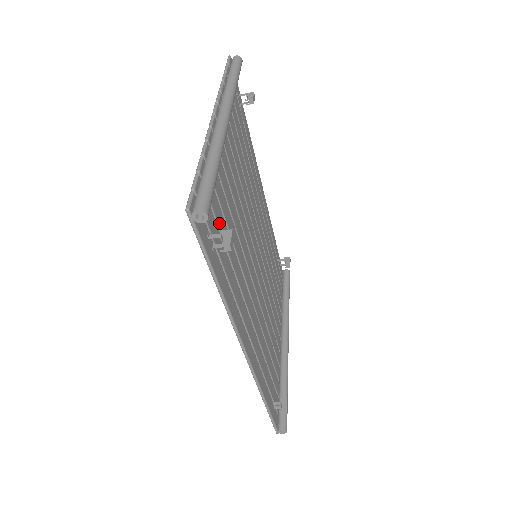
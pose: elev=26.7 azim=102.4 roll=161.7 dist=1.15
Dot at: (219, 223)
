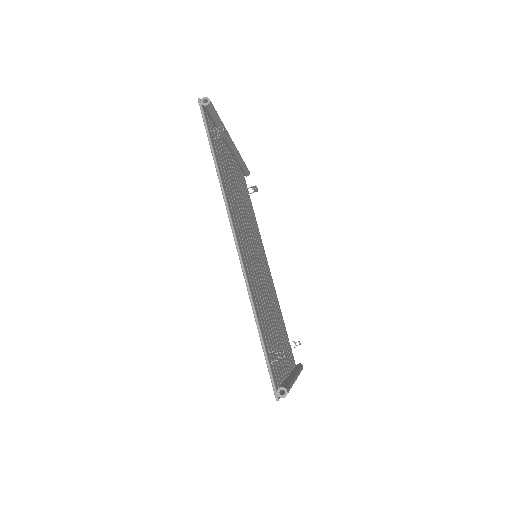
Dot at: (220, 154)
